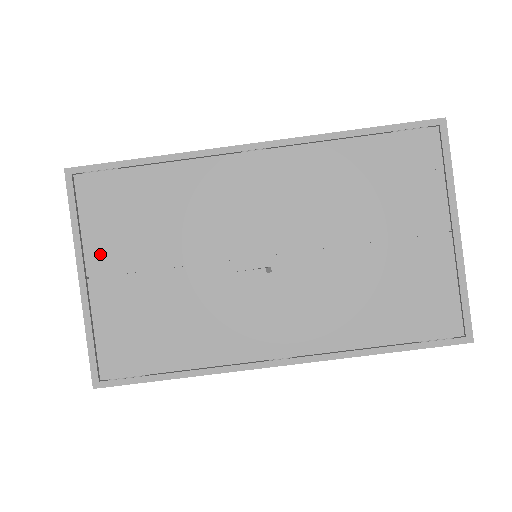
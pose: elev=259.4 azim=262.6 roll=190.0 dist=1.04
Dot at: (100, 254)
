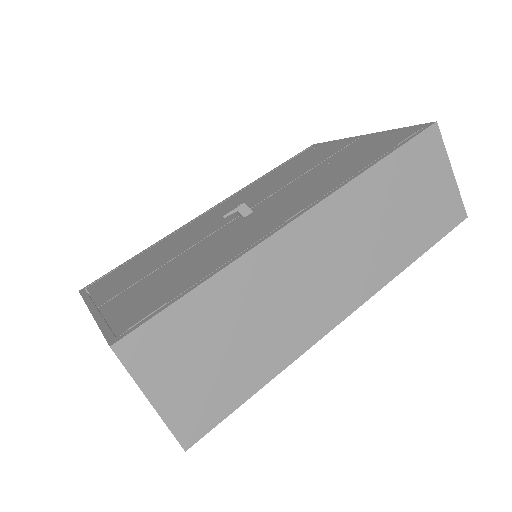
Dot at: (110, 294)
